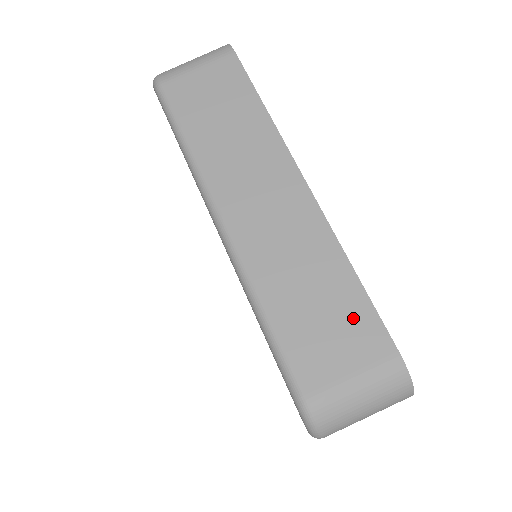
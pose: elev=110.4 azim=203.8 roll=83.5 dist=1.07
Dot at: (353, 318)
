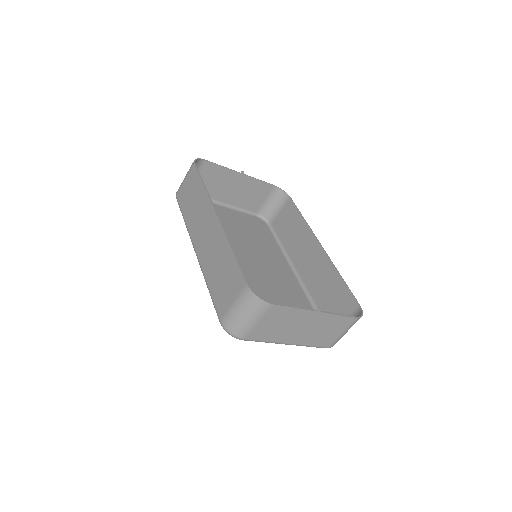
Dot at: (232, 274)
